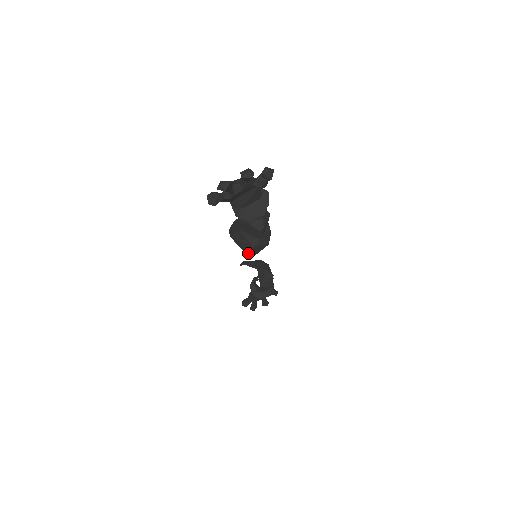
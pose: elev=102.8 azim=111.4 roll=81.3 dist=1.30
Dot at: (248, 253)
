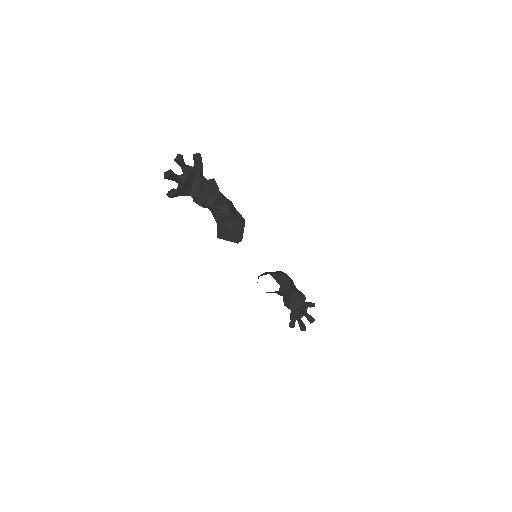
Dot at: (235, 240)
